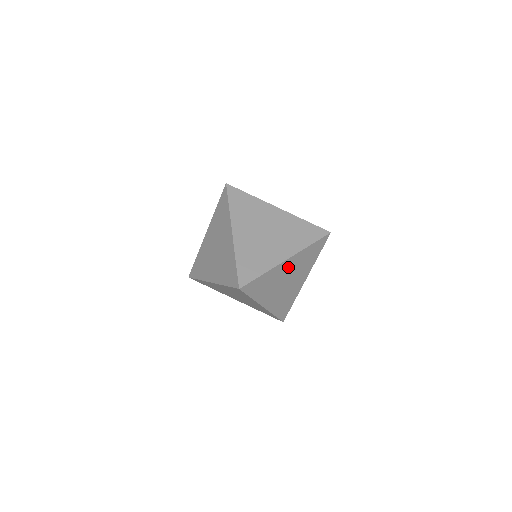
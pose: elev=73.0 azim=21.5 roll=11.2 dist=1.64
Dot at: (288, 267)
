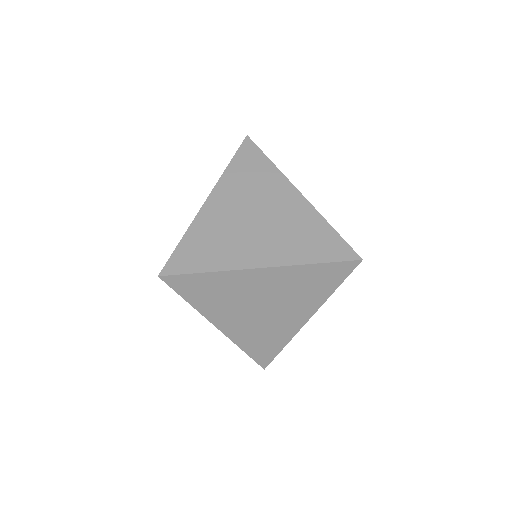
Dot at: occluded
